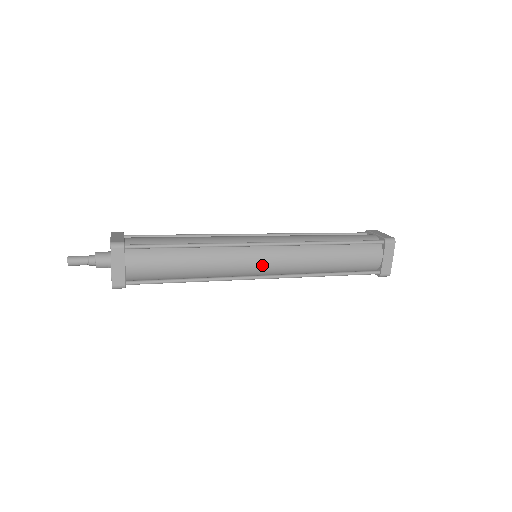
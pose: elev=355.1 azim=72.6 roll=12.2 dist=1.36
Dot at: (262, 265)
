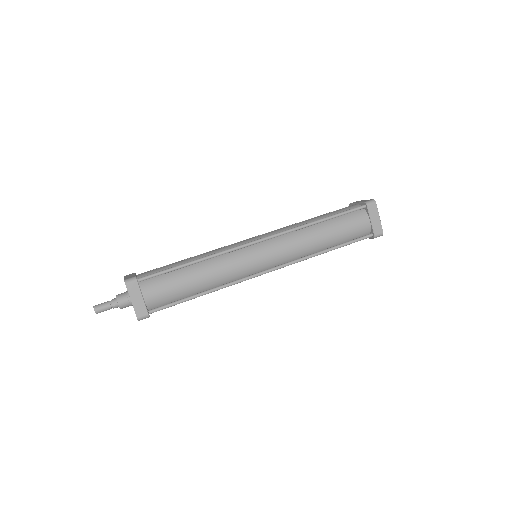
Dot at: occluded
